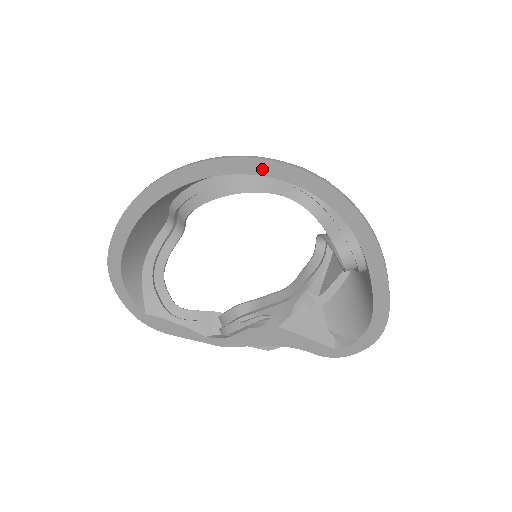
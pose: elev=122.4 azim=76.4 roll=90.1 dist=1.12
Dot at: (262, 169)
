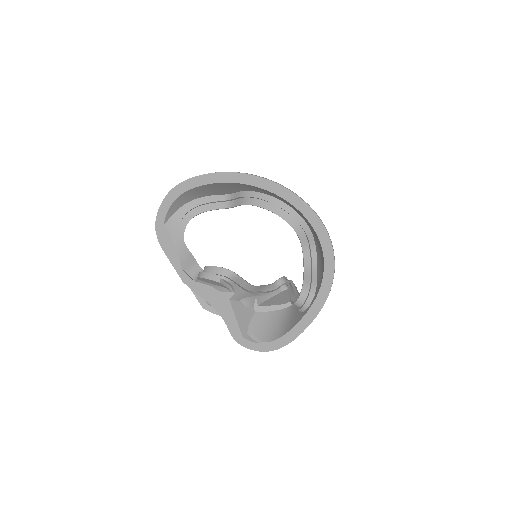
Dot at: (316, 224)
